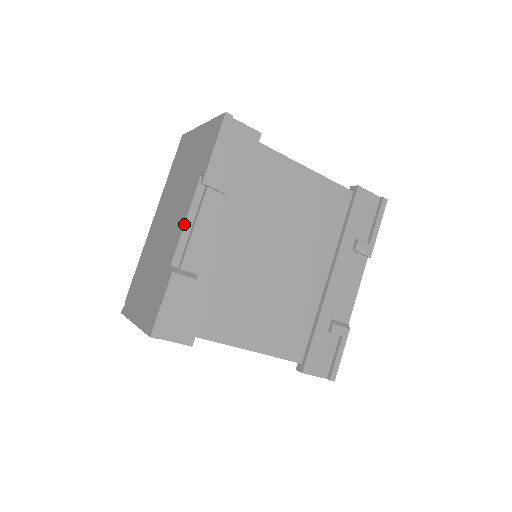
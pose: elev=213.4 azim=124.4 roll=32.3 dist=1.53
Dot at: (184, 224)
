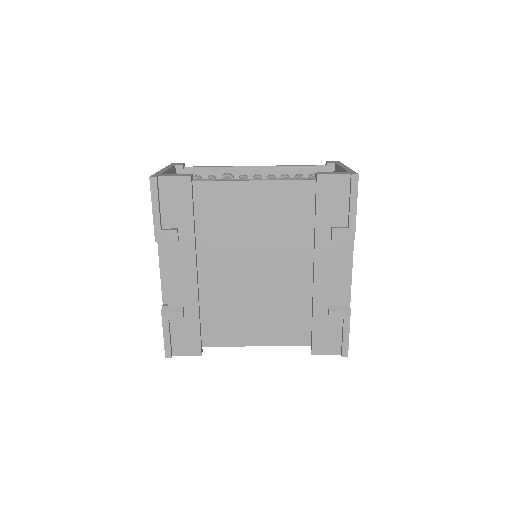
Dot at: (160, 272)
